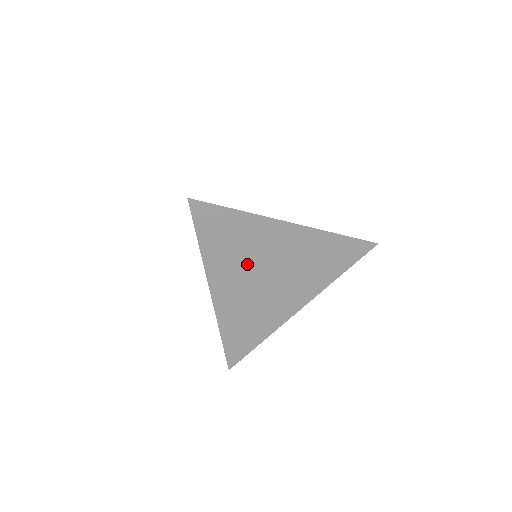
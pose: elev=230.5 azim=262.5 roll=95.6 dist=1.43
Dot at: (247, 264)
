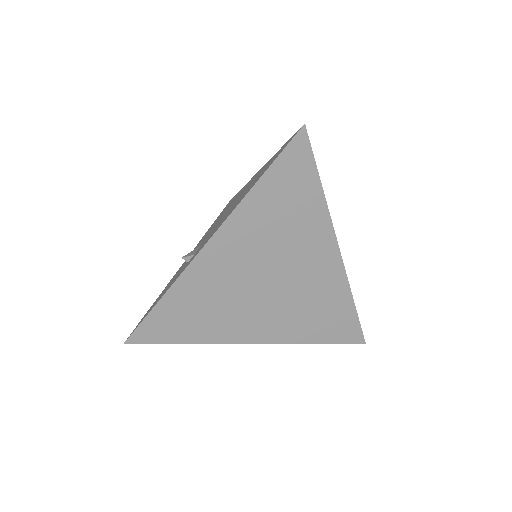
Dot at: (269, 246)
